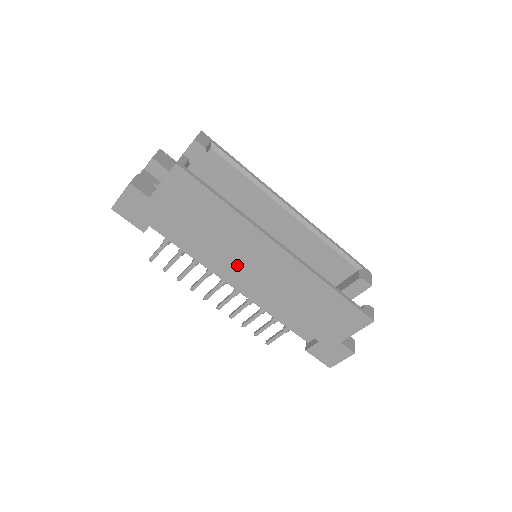
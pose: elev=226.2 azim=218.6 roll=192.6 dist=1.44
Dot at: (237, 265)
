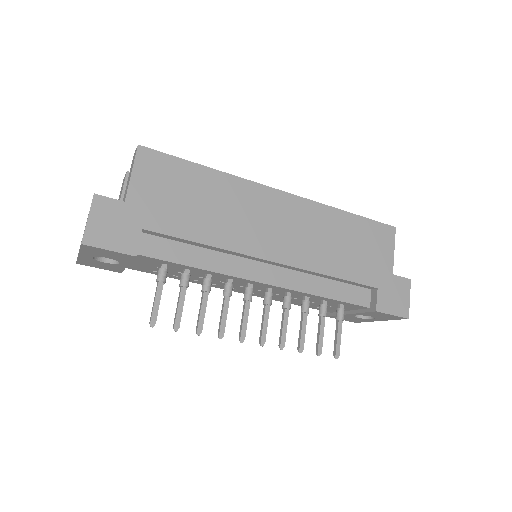
Dot at: (255, 238)
